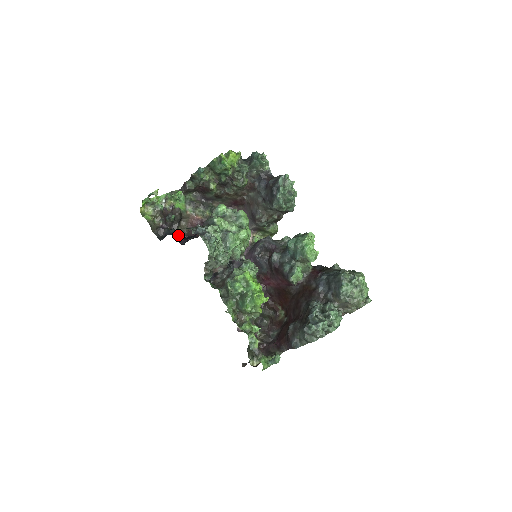
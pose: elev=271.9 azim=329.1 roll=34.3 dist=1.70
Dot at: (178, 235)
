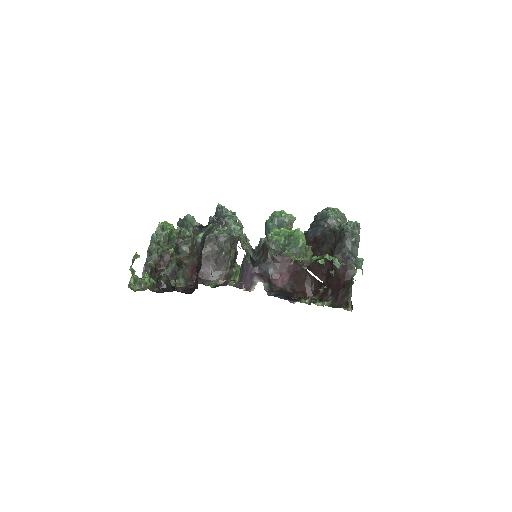
Dot at: occluded
